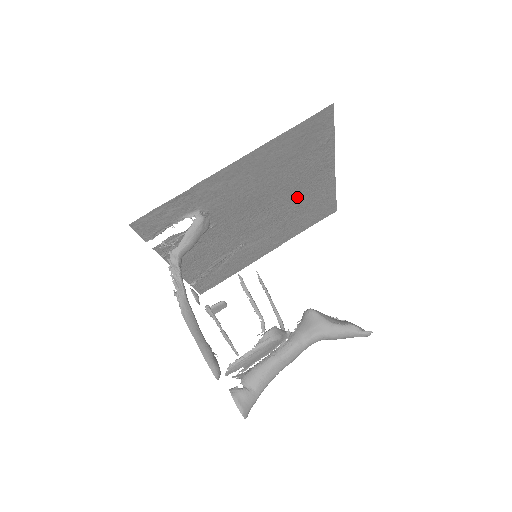
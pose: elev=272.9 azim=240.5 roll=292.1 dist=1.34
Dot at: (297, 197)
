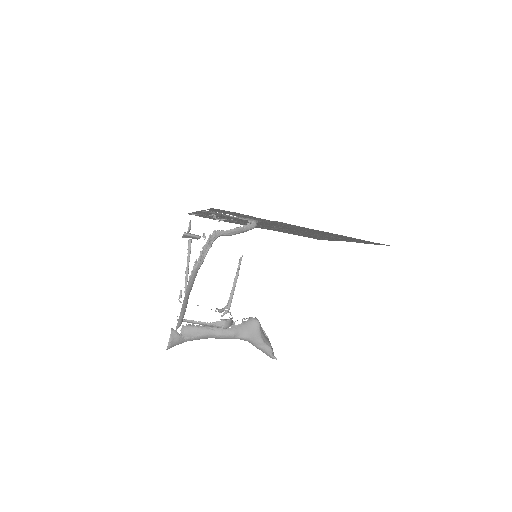
Dot at: occluded
